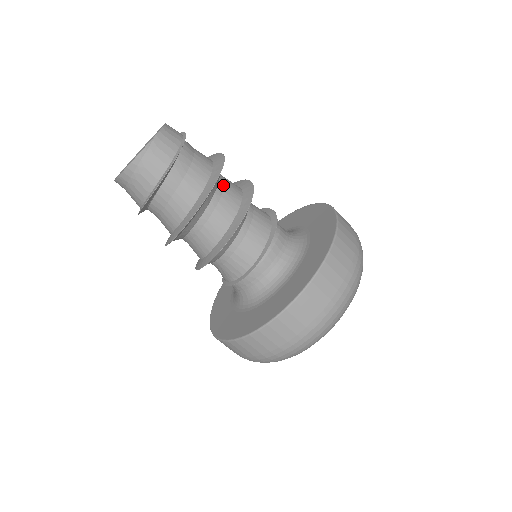
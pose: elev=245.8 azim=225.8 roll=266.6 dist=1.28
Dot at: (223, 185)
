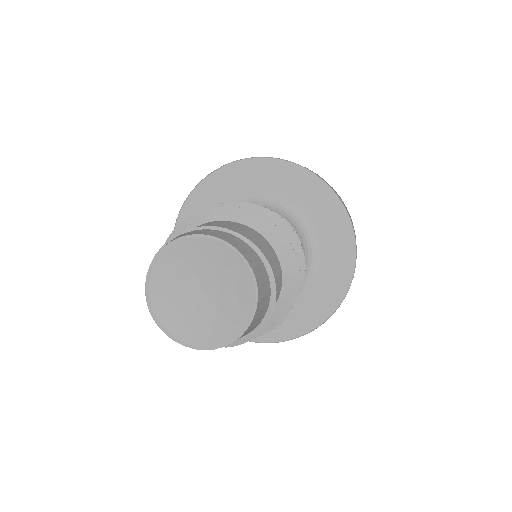
Dot at: occluded
